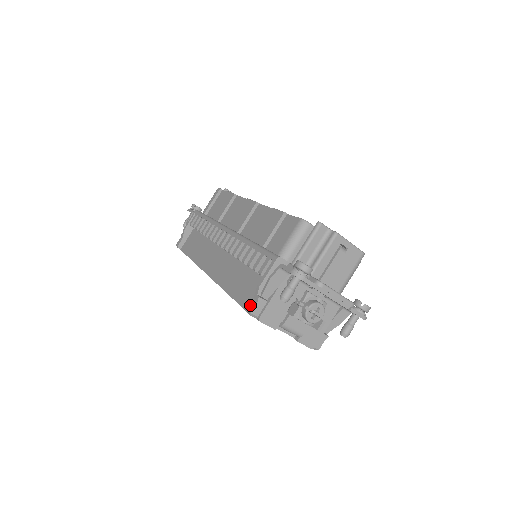
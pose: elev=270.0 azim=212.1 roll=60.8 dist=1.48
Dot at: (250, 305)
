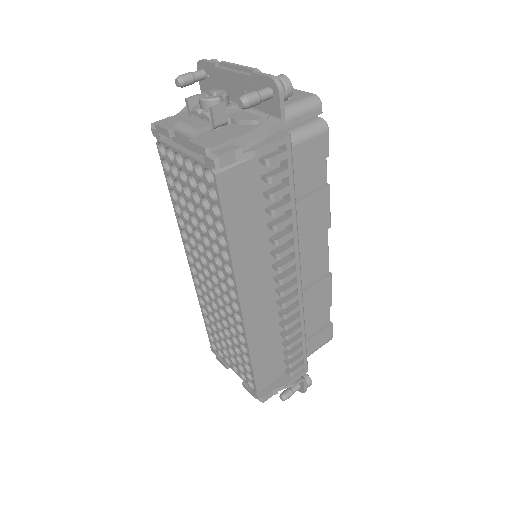
Dot at: occluded
